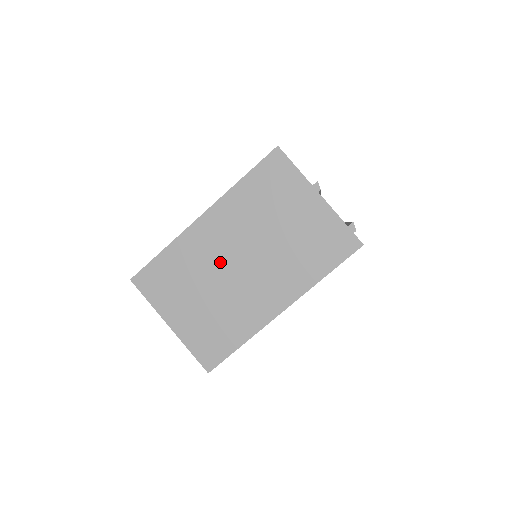
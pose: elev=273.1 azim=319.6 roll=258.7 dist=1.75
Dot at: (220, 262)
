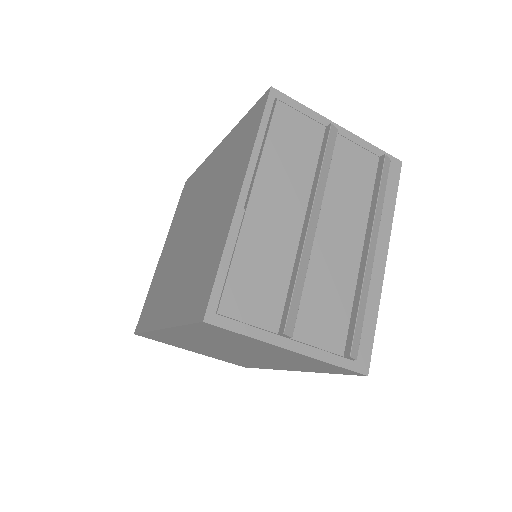
Dot at: (207, 347)
